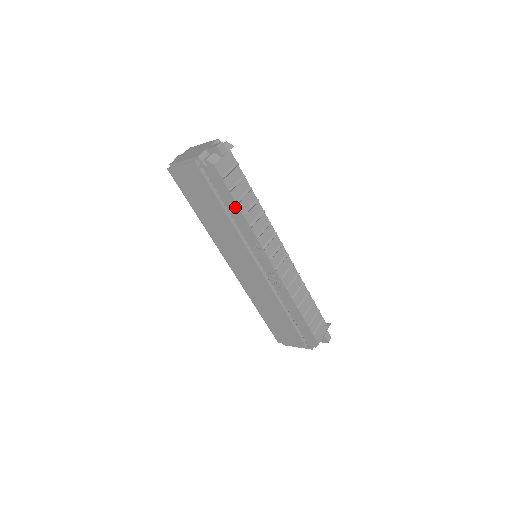
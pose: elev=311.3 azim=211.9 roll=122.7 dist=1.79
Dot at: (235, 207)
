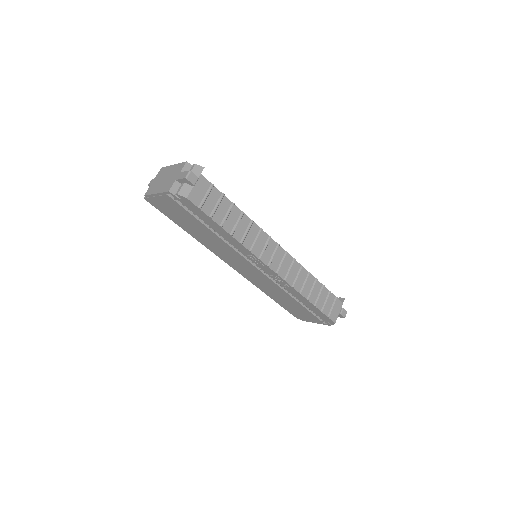
Dot at: (221, 229)
